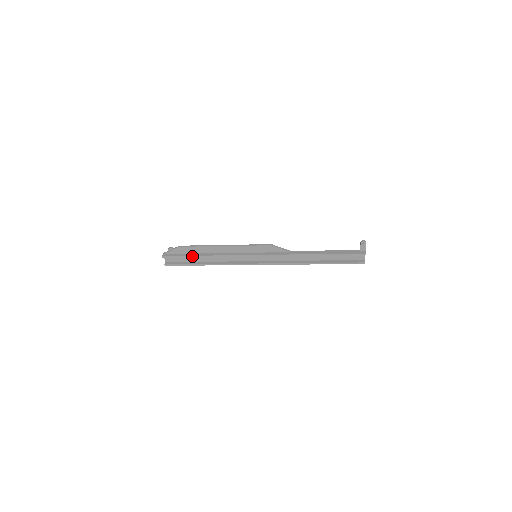
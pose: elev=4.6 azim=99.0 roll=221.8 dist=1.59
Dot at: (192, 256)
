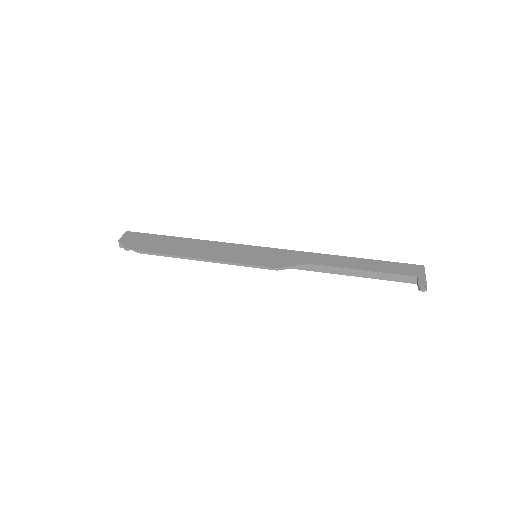
Dot at: occluded
